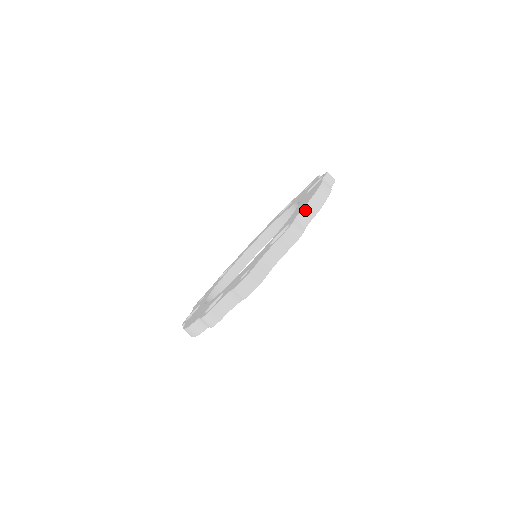
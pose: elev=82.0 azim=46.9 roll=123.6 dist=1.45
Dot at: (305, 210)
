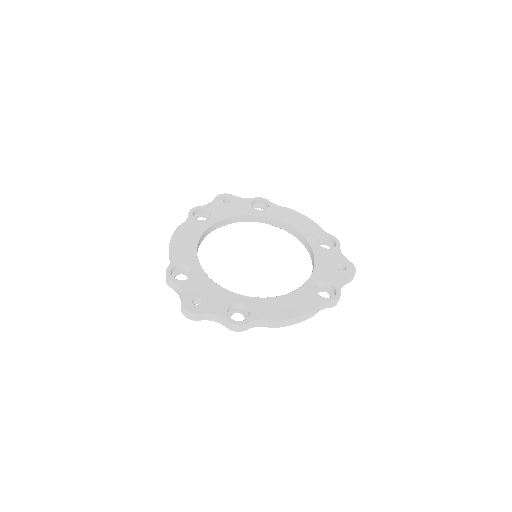
Dot at: (267, 321)
